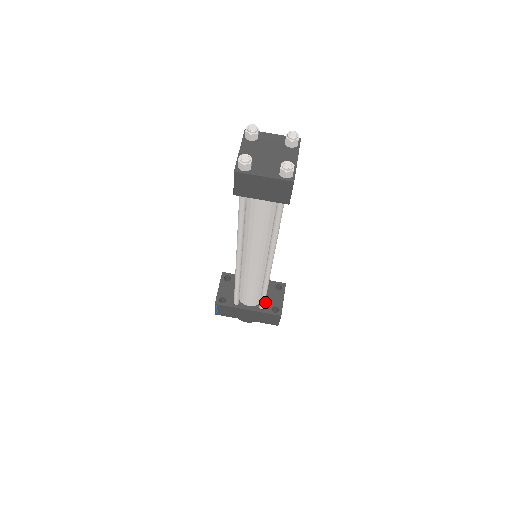
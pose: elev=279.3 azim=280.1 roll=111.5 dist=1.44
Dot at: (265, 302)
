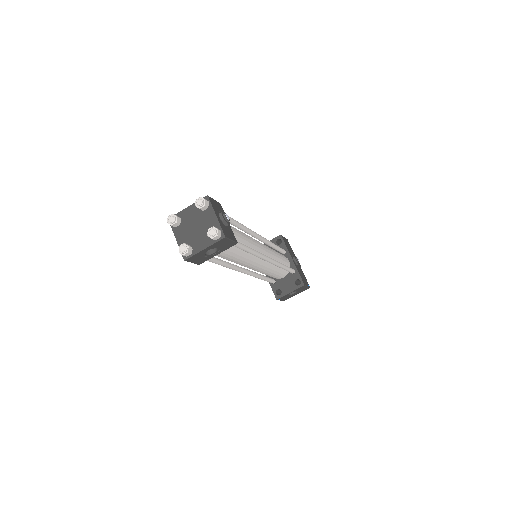
Dot at: (279, 281)
